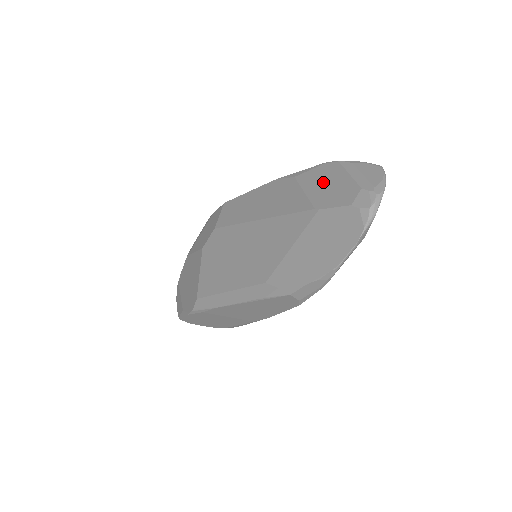
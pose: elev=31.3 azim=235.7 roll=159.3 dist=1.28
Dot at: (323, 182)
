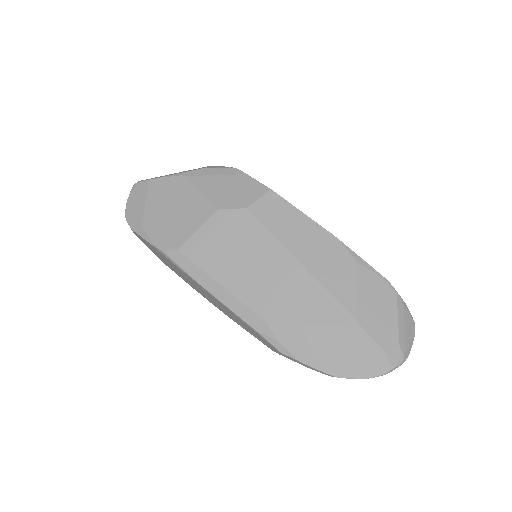
Dot at: (376, 300)
